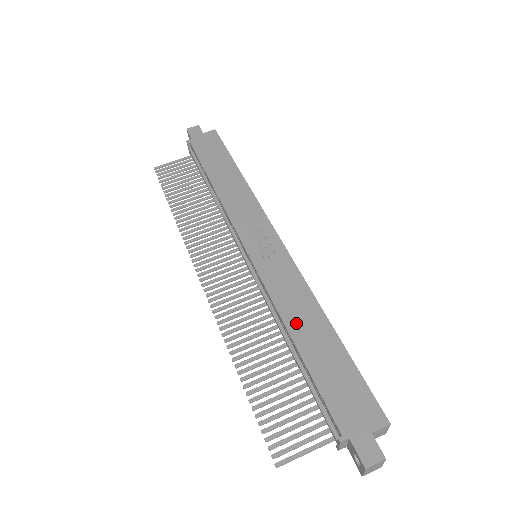
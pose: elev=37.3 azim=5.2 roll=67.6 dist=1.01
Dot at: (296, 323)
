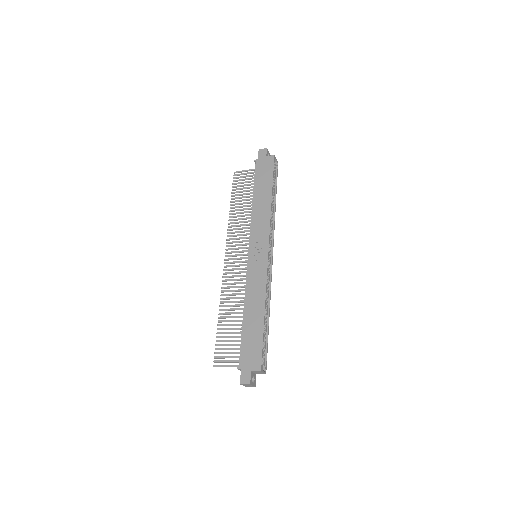
Dot at: (249, 305)
